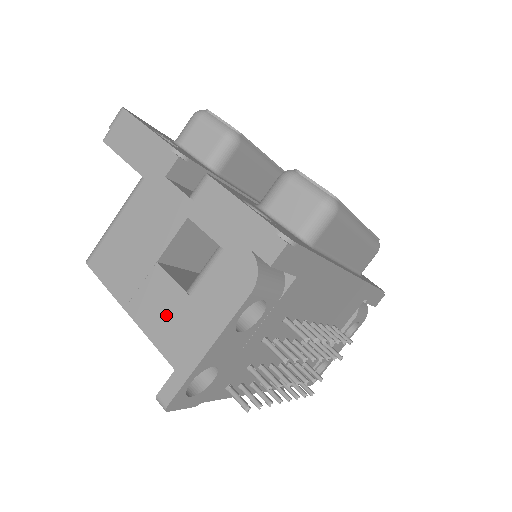
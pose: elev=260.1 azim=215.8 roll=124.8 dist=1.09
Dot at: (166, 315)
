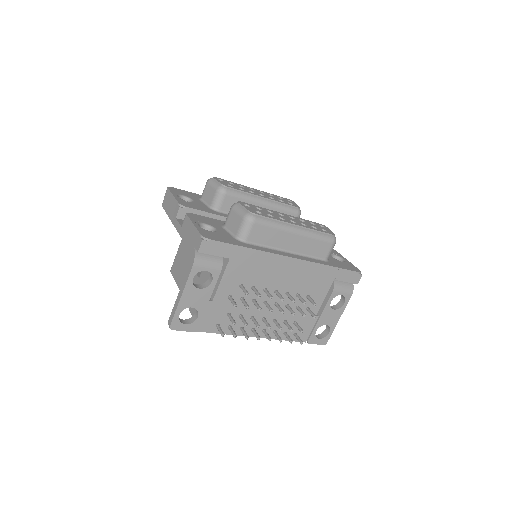
Dot at: occluded
